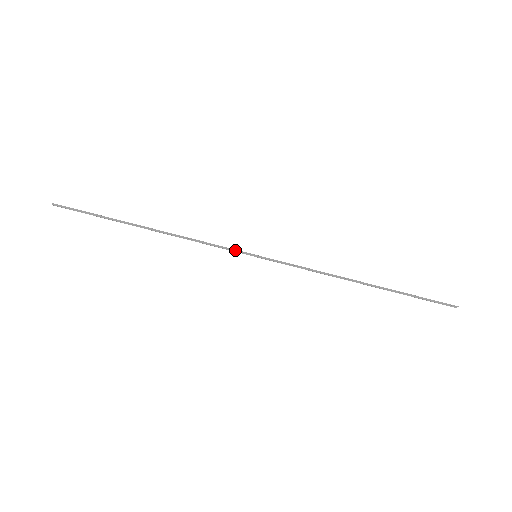
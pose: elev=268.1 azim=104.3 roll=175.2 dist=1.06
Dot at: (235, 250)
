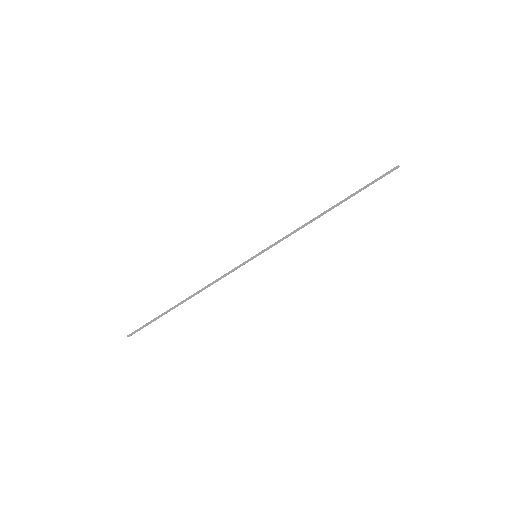
Dot at: (242, 265)
